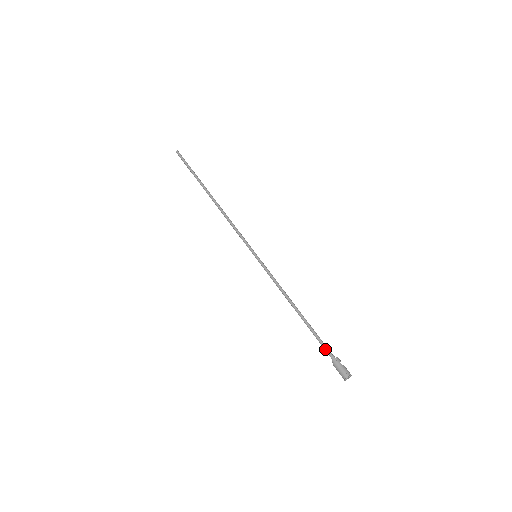
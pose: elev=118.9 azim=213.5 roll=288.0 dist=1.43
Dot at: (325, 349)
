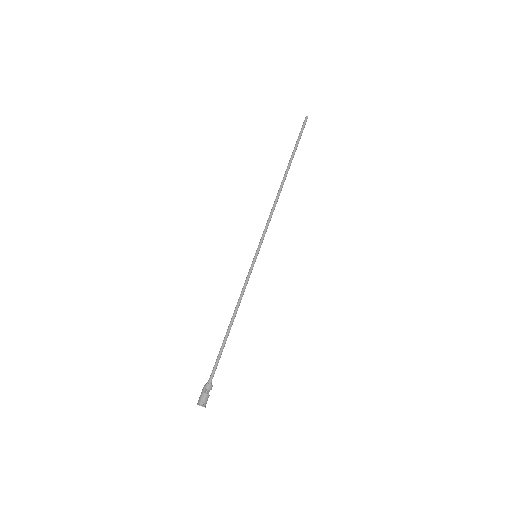
Dot at: (212, 370)
